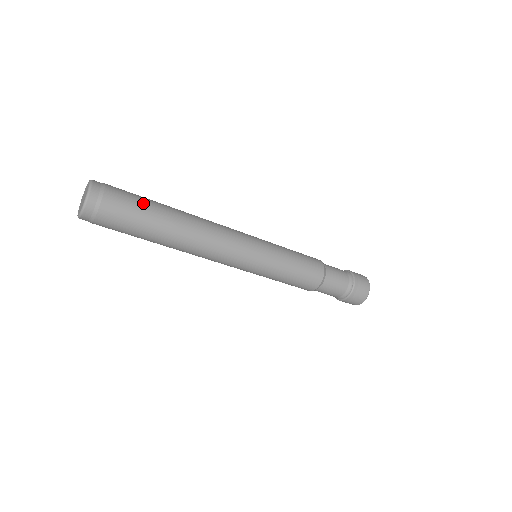
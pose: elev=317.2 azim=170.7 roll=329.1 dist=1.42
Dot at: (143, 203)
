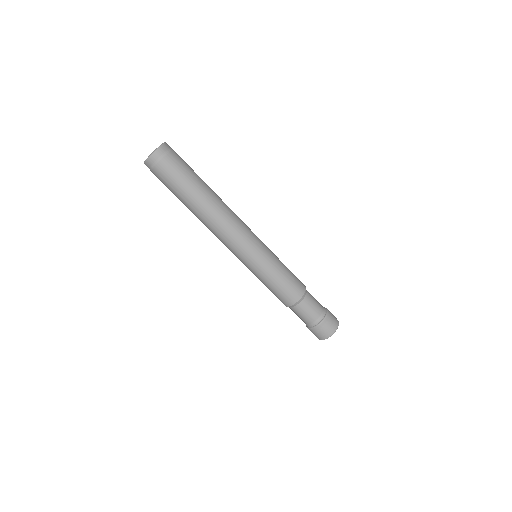
Dot at: (188, 177)
